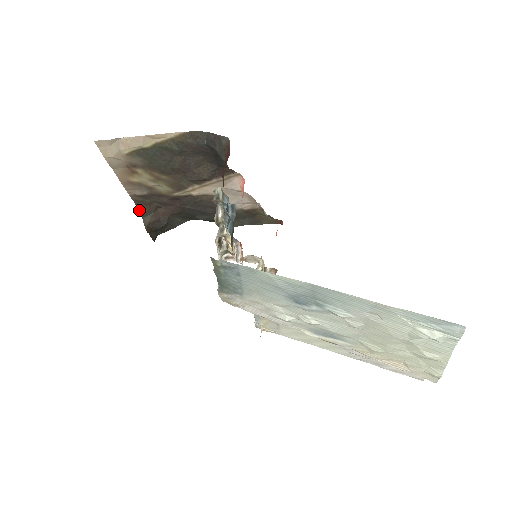
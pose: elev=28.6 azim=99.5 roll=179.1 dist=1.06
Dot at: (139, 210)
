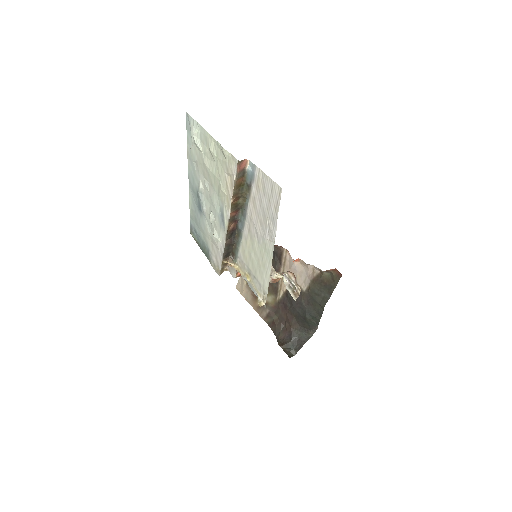
Dot at: (273, 331)
